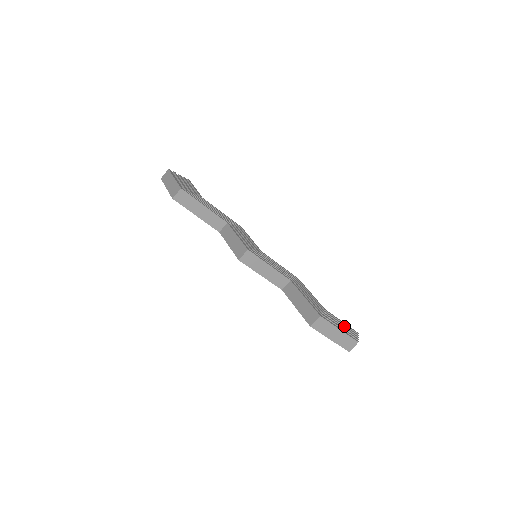
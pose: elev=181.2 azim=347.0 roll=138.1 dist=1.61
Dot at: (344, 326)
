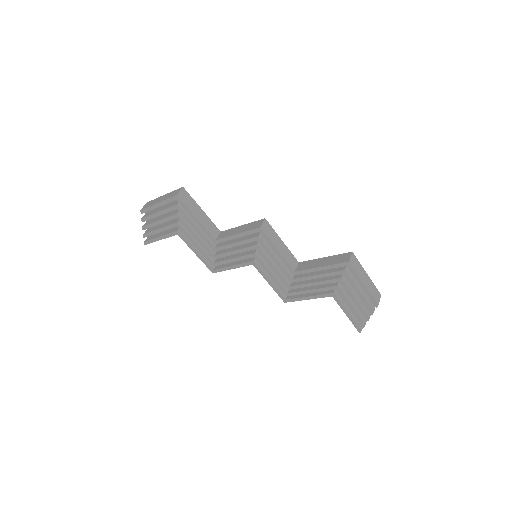
Dot at: occluded
